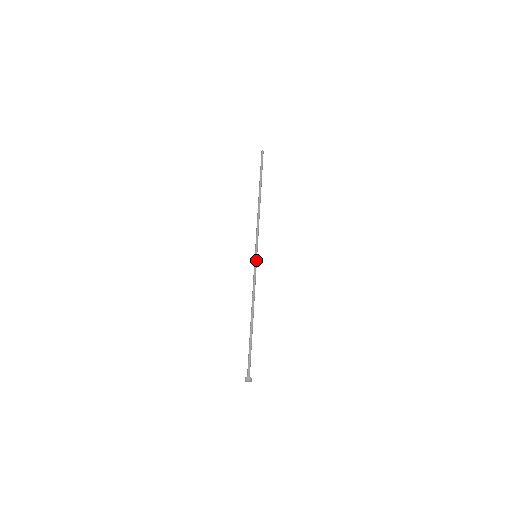
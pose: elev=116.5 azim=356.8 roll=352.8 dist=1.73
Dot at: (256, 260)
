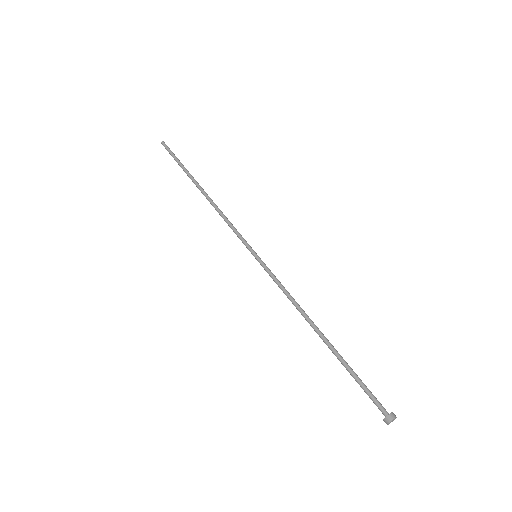
Dot at: (260, 260)
